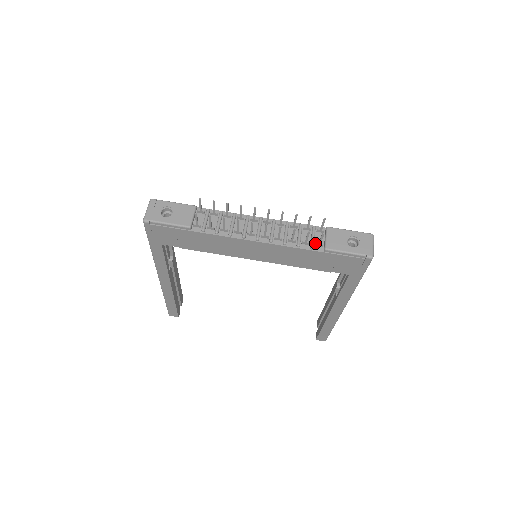
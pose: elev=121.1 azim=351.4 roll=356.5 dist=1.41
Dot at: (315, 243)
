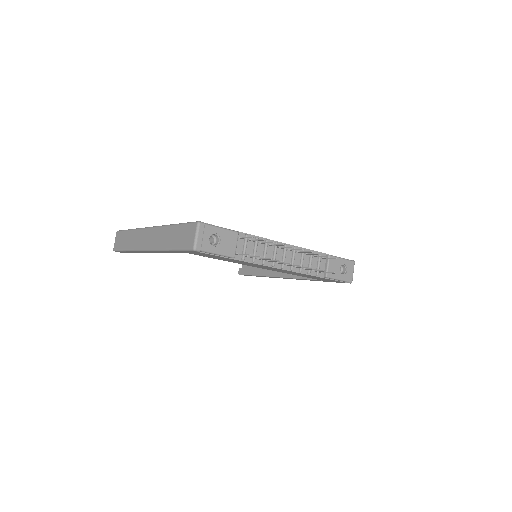
Dot at: (319, 269)
